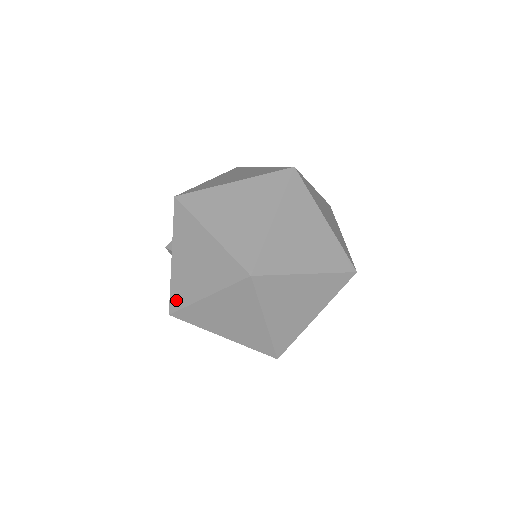
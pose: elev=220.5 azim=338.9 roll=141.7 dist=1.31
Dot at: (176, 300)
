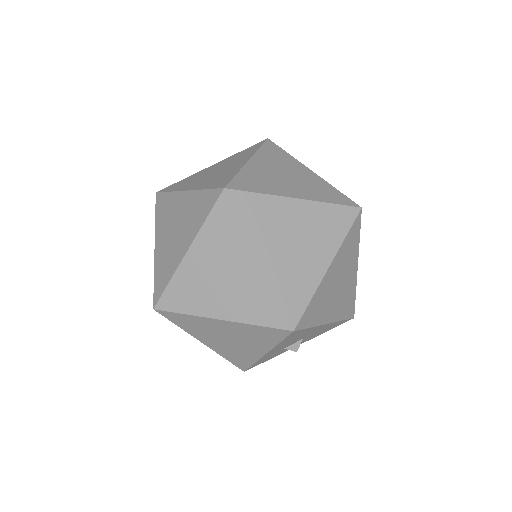
Dot at: (173, 186)
